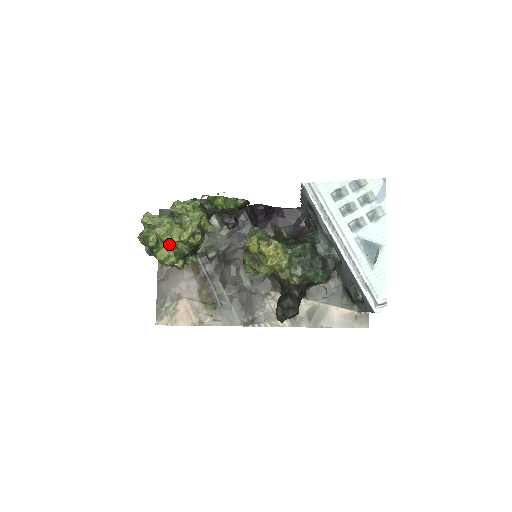
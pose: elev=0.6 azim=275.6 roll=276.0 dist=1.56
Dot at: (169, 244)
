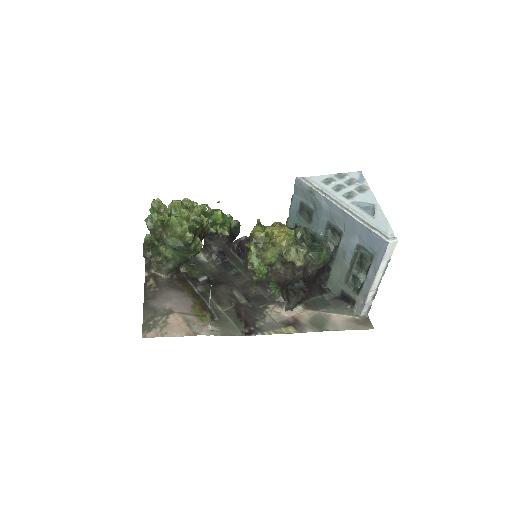
Dot at: (183, 214)
